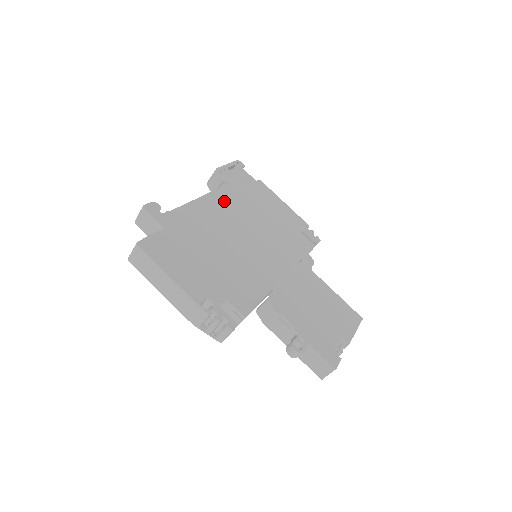
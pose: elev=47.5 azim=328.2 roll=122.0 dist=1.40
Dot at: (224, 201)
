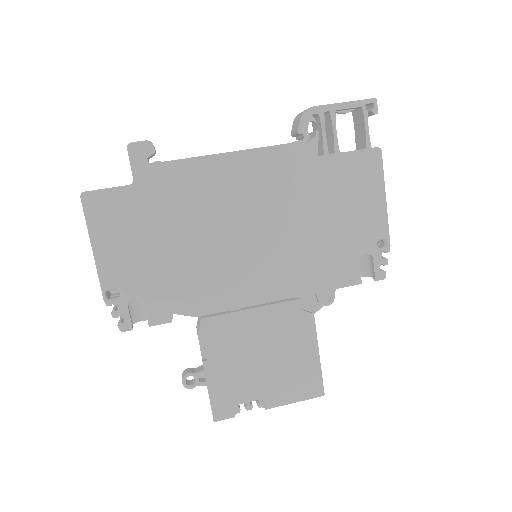
Dot at: (269, 169)
